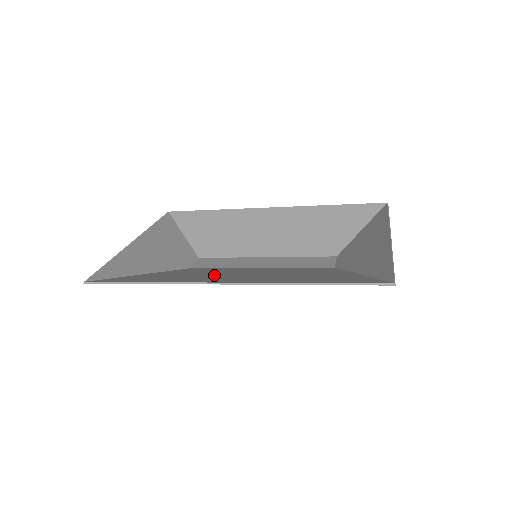
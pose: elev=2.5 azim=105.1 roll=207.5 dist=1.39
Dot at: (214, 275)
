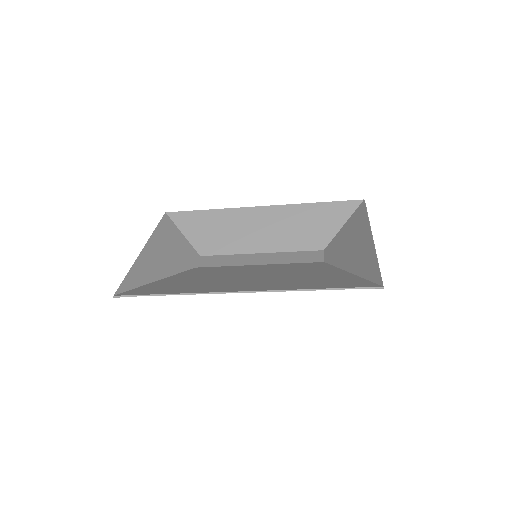
Dot at: (225, 279)
